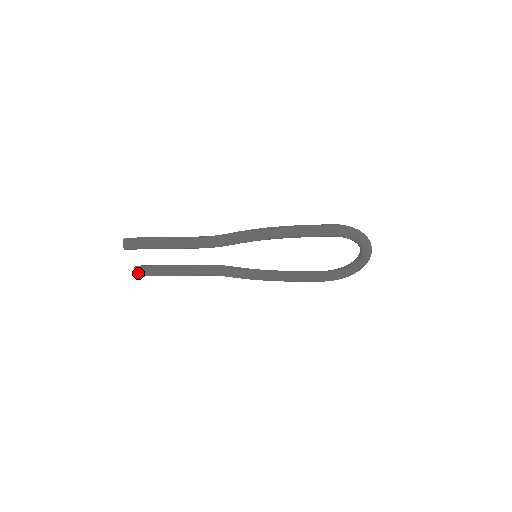
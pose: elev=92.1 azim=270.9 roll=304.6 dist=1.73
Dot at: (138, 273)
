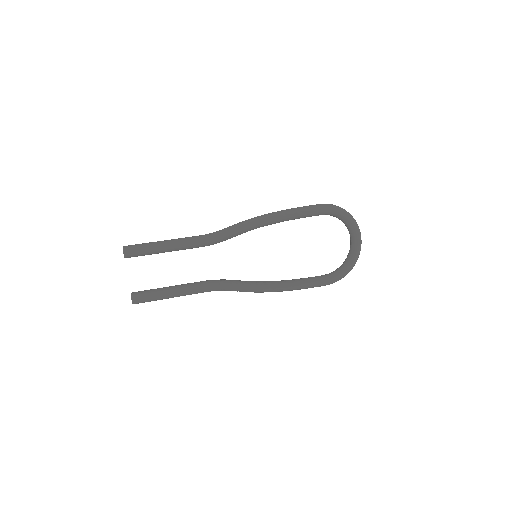
Dot at: (135, 296)
